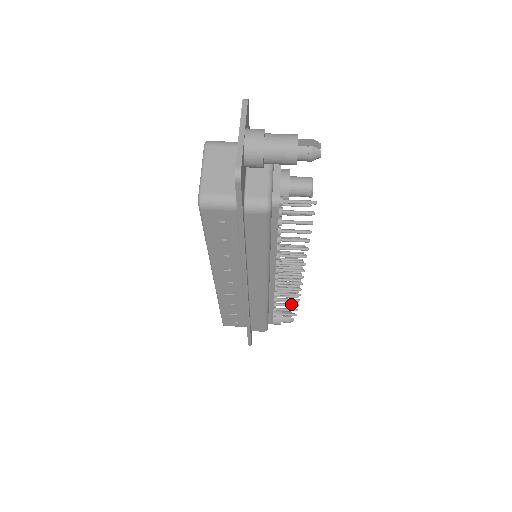
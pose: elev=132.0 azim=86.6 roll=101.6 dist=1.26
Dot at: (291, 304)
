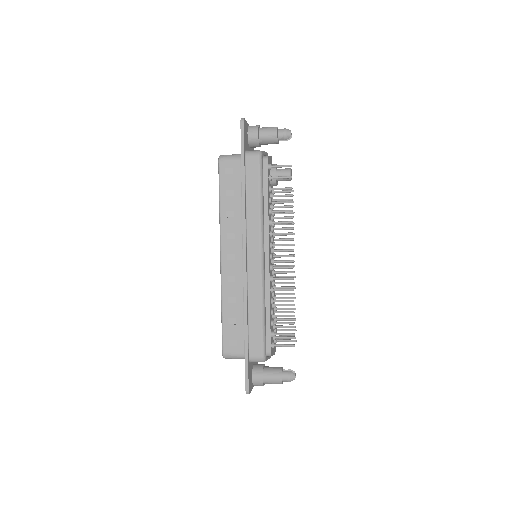
Dot at: (287, 322)
